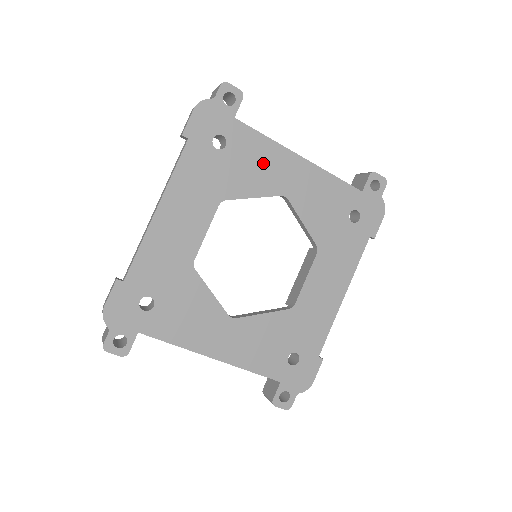
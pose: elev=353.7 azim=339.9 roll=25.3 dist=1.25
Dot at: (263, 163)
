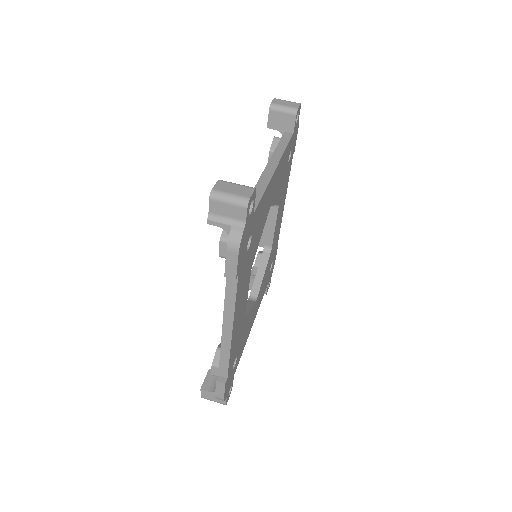
Dot at: (264, 210)
